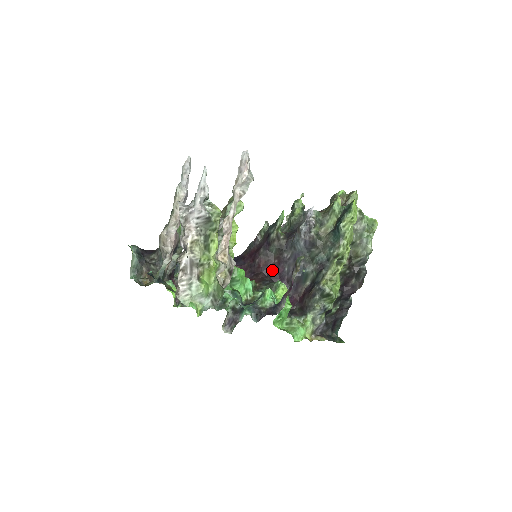
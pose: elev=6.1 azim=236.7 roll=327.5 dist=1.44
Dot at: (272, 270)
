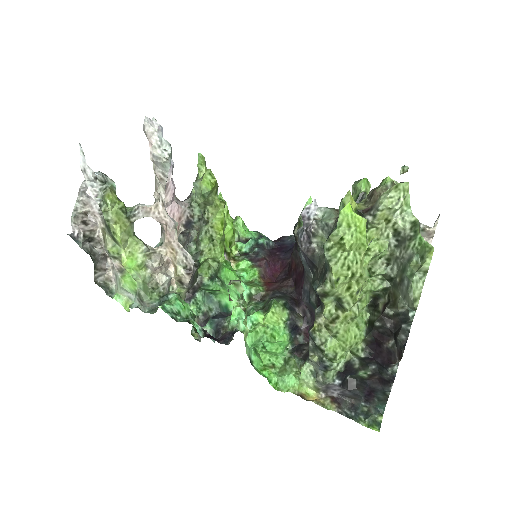
Dot at: (298, 279)
